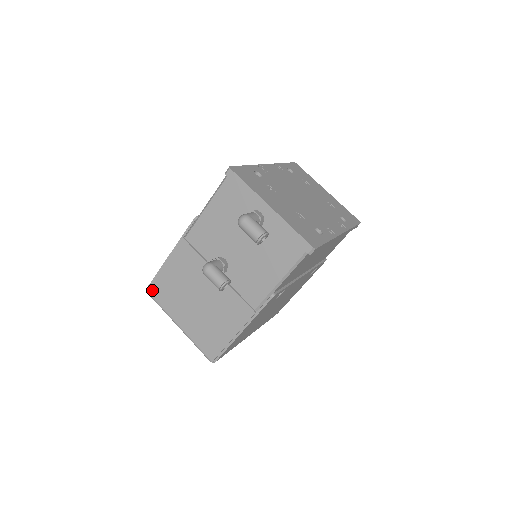
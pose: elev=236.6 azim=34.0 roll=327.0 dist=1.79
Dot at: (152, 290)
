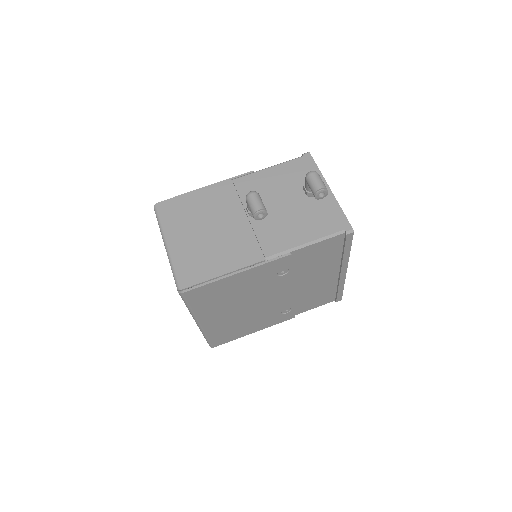
Dot at: (163, 205)
